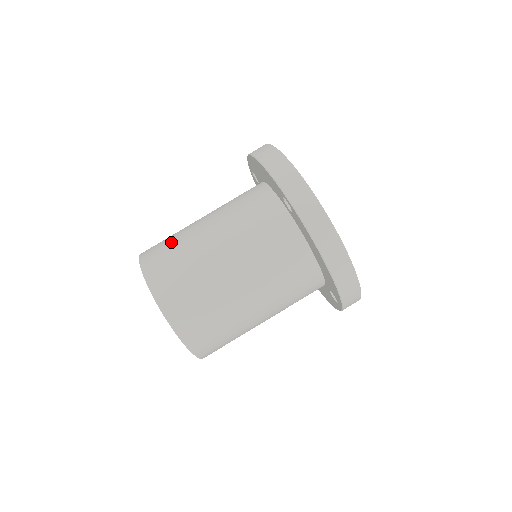
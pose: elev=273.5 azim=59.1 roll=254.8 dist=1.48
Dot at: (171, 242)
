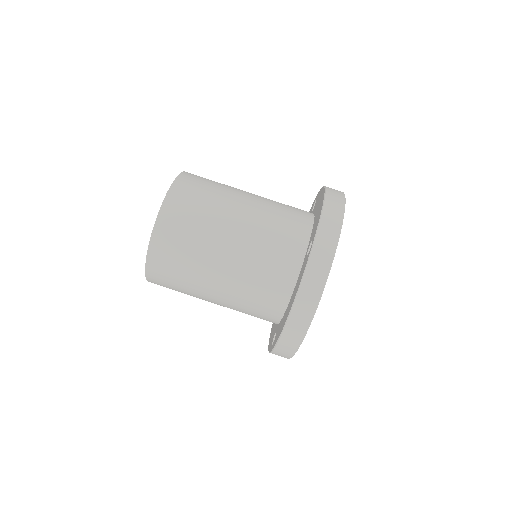
Dot at: (211, 187)
